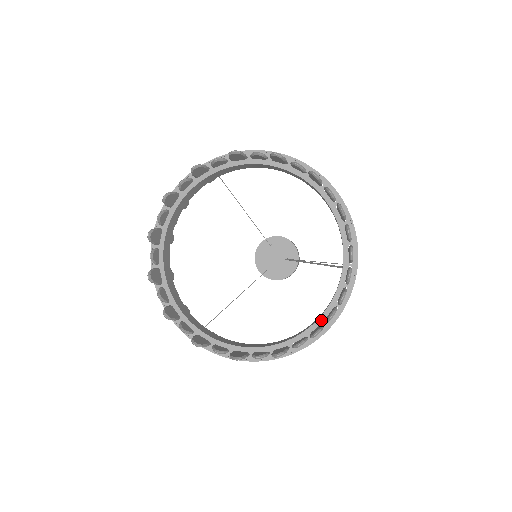
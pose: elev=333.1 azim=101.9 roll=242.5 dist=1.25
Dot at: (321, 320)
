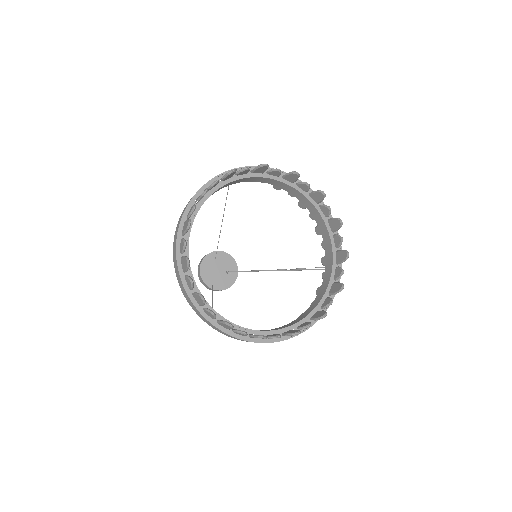
Dot at: (318, 307)
